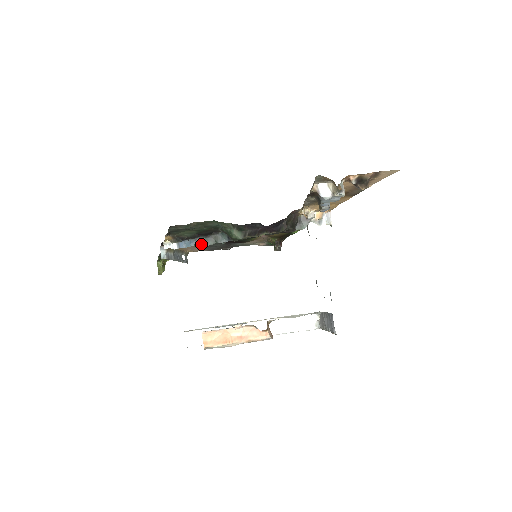
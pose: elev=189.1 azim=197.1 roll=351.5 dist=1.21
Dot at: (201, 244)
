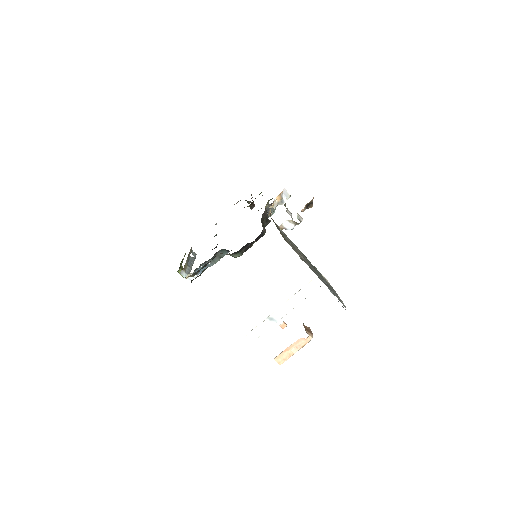
Dot at: (211, 265)
